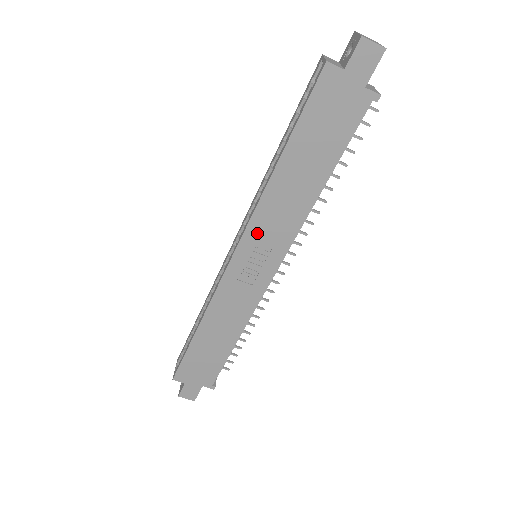
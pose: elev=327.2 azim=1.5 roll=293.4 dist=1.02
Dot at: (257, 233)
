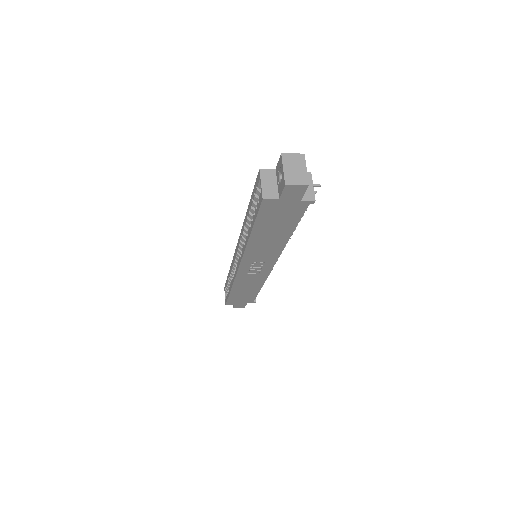
Dot at: (251, 259)
